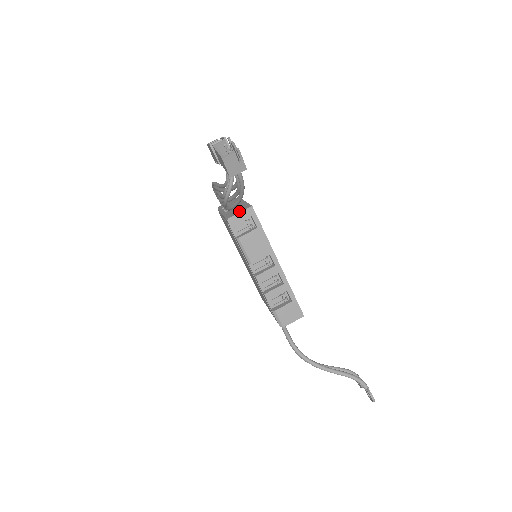
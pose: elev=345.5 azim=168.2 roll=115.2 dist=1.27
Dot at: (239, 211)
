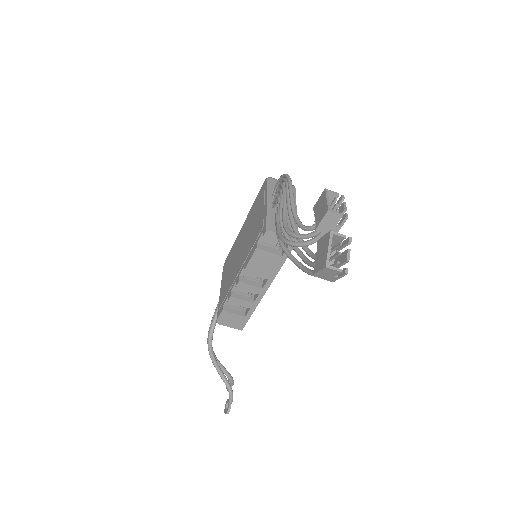
Dot at: occluded
